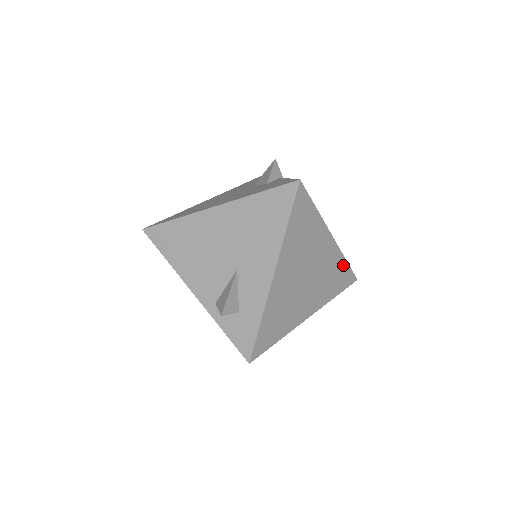
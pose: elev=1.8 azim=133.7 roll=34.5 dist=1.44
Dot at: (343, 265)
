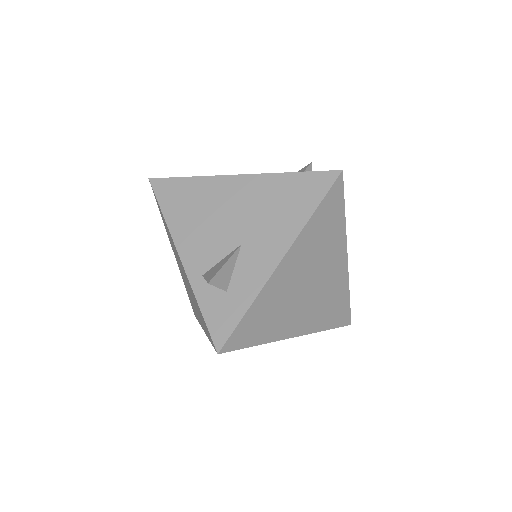
Dot at: (345, 297)
